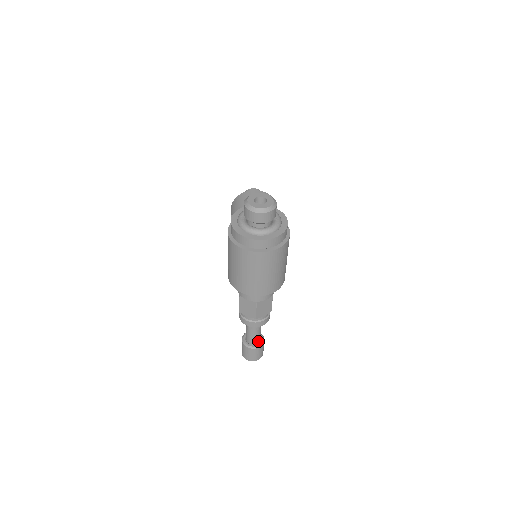
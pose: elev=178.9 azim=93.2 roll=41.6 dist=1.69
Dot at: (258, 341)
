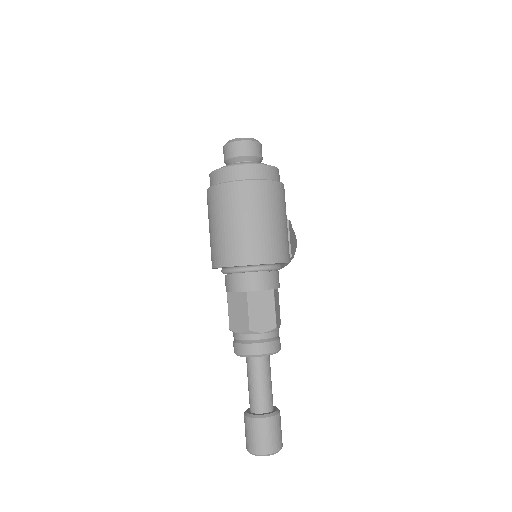
Dot at: (267, 408)
